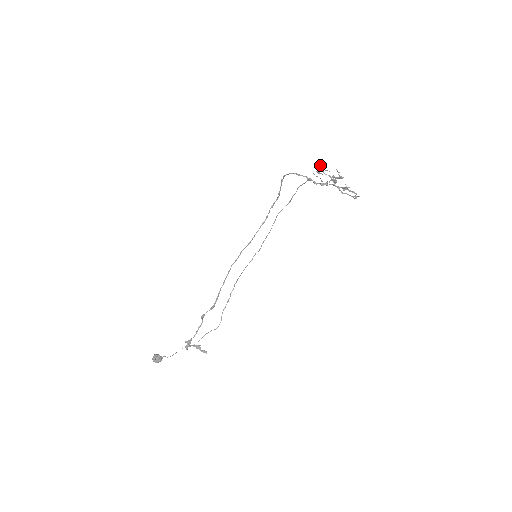
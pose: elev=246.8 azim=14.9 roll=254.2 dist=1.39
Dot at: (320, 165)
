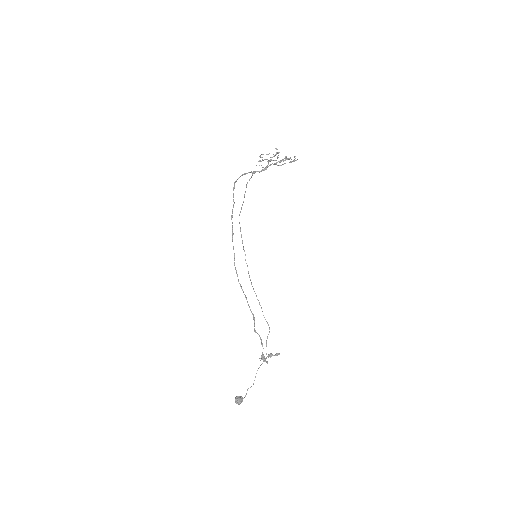
Dot at: occluded
